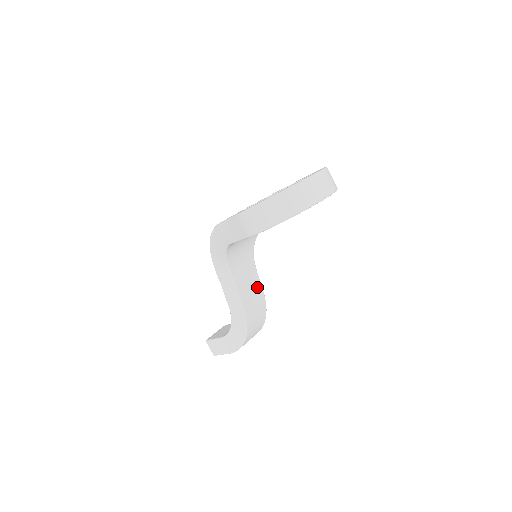
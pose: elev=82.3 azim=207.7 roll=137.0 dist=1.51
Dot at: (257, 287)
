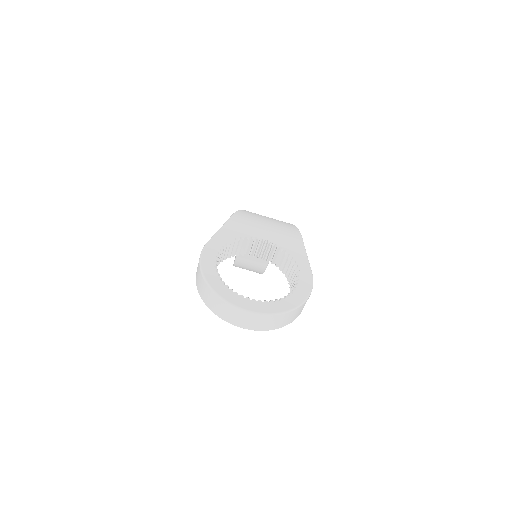
Dot at: (263, 261)
